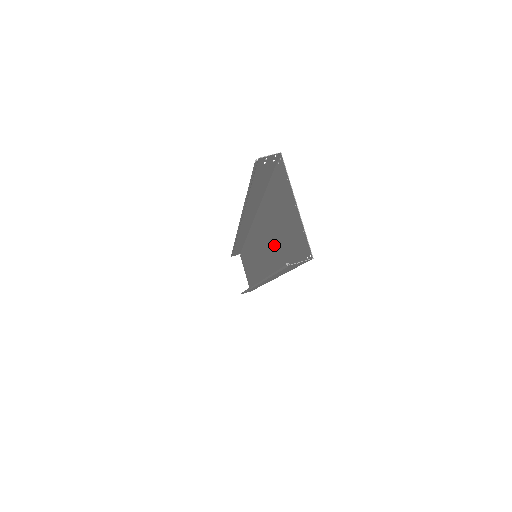
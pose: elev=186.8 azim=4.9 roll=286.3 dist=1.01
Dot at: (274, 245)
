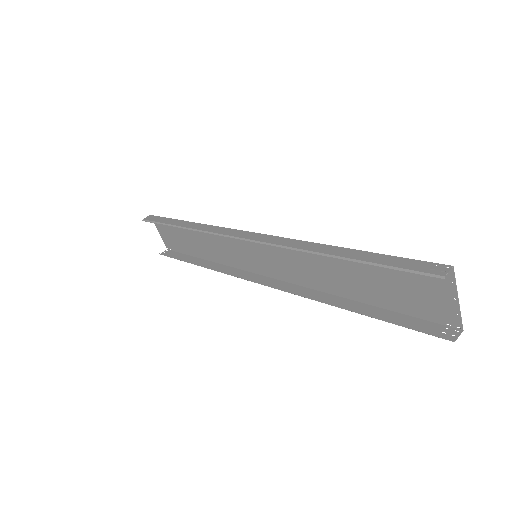
Dot at: (343, 279)
